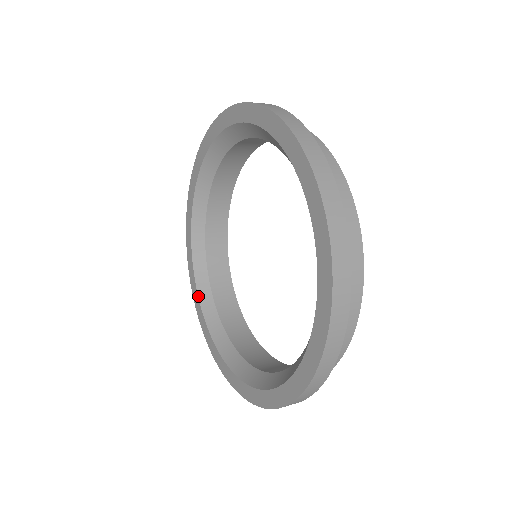
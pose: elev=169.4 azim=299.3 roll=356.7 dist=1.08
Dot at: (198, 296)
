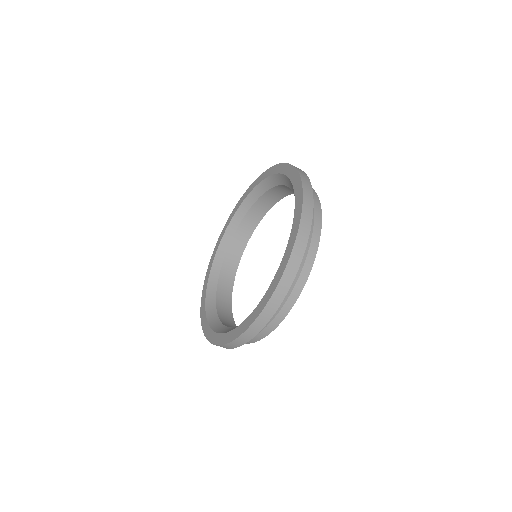
Dot at: (233, 329)
